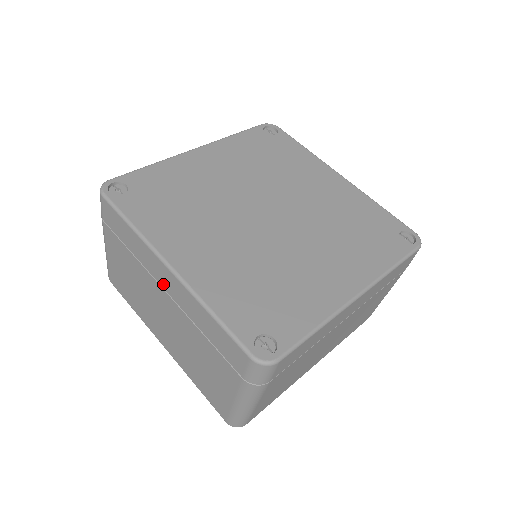
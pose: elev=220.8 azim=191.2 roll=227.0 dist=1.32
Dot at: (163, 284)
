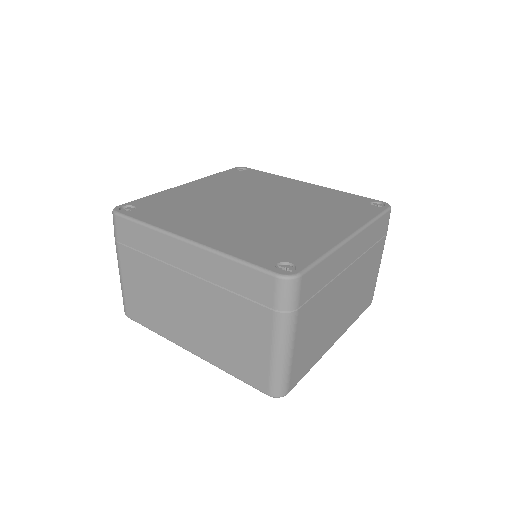
Dot at: (182, 265)
